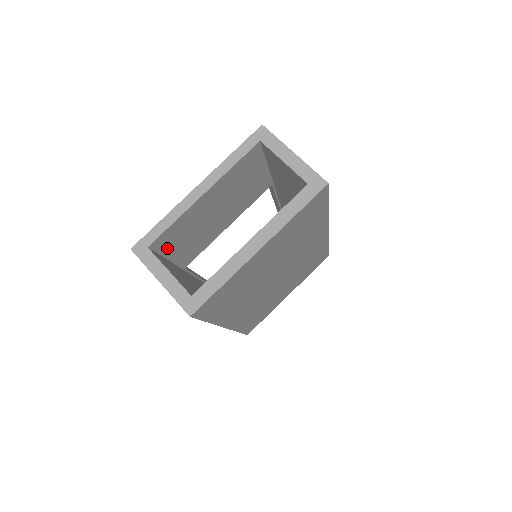
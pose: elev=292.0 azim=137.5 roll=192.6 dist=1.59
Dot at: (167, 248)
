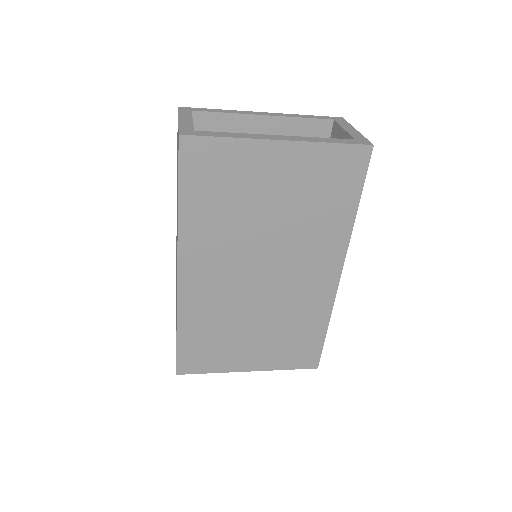
Dot at: occluded
